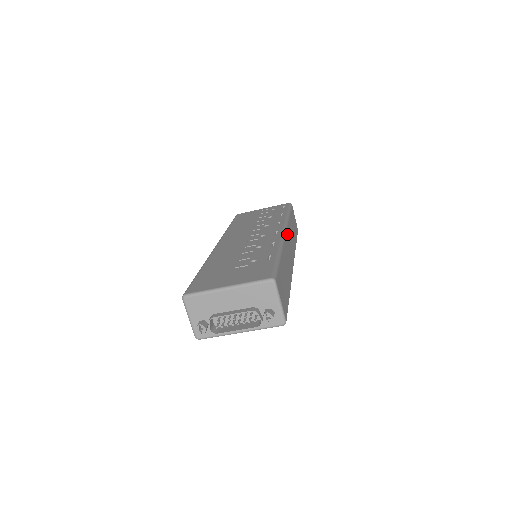
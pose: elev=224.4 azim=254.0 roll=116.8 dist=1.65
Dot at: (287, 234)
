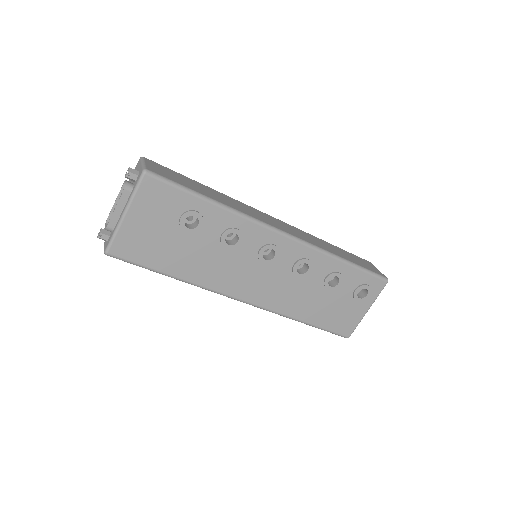
Dot at: (279, 221)
